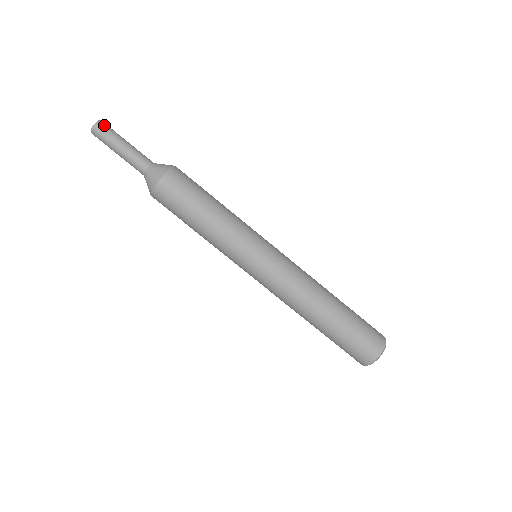
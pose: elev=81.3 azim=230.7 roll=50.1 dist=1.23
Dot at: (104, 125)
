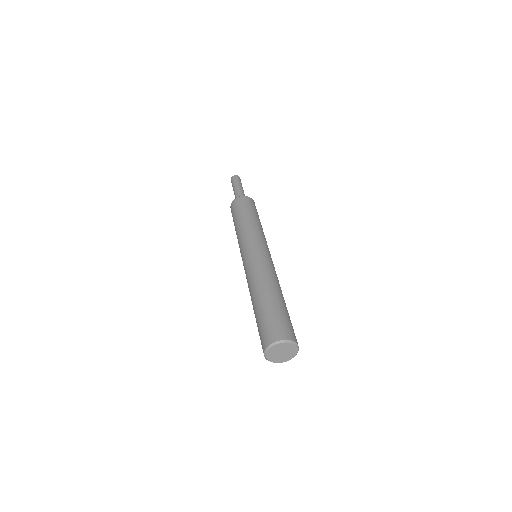
Dot at: (239, 178)
